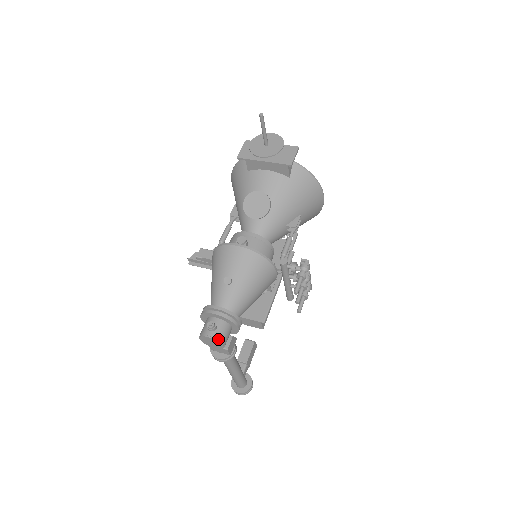
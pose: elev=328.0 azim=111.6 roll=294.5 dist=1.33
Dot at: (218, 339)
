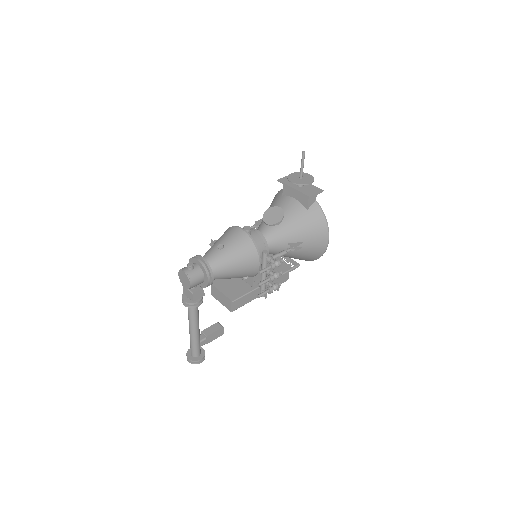
Dot at: (189, 276)
